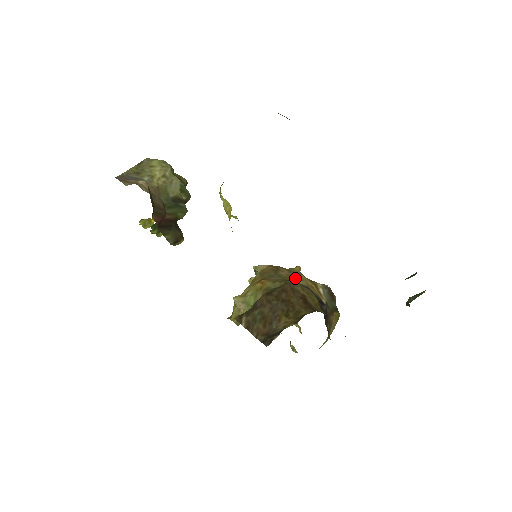
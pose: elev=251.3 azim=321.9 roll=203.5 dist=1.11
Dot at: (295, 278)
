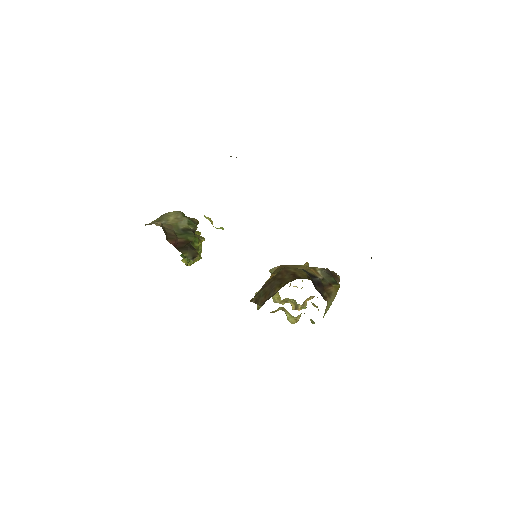
Dot at: (296, 267)
